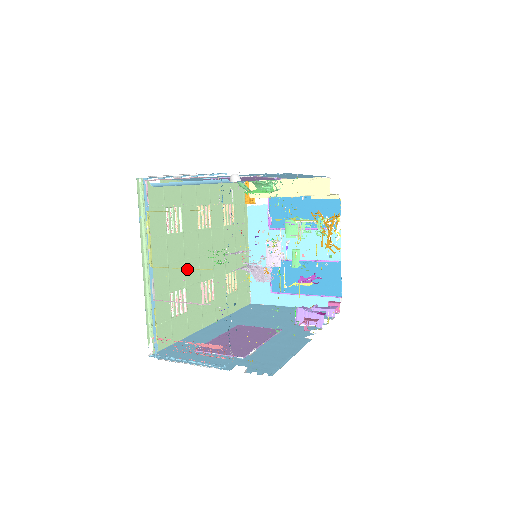
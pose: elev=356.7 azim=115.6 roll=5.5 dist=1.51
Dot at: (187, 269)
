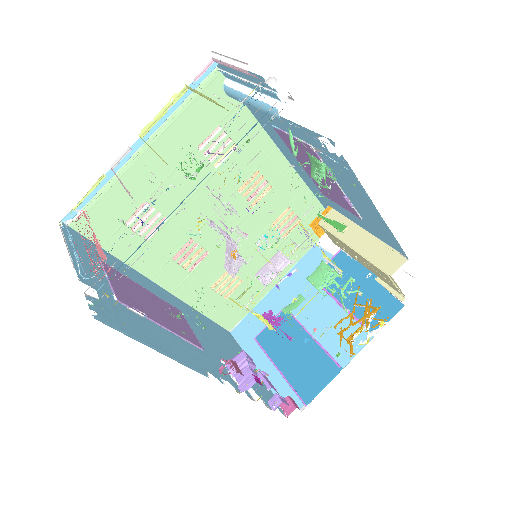
Dot at: (188, 206)
